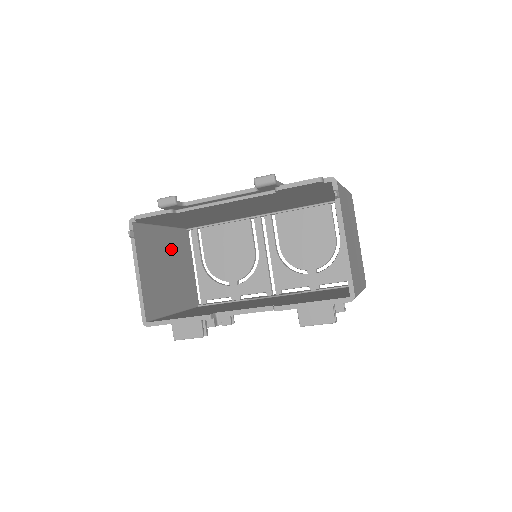
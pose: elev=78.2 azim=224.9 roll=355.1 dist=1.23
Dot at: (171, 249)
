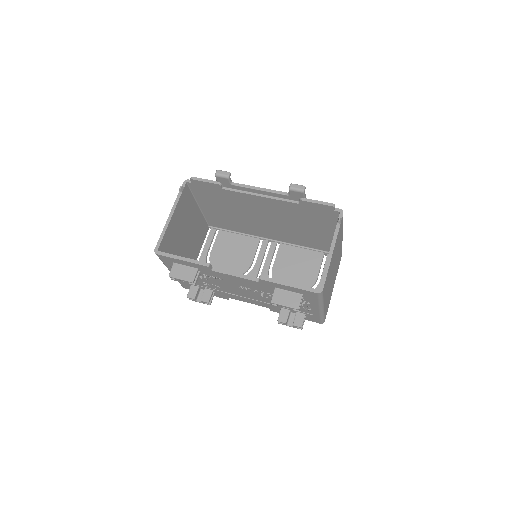
Dot at: (194, 226)
